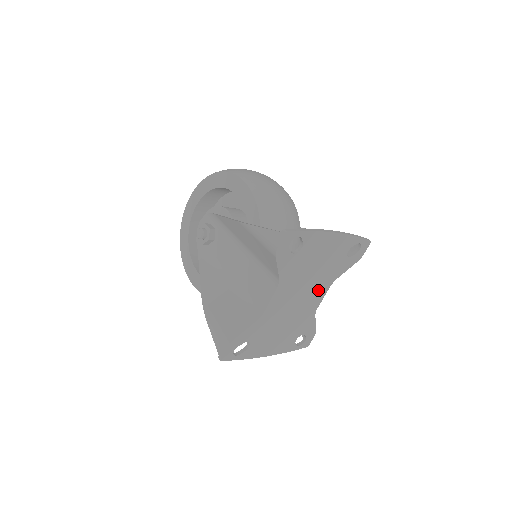
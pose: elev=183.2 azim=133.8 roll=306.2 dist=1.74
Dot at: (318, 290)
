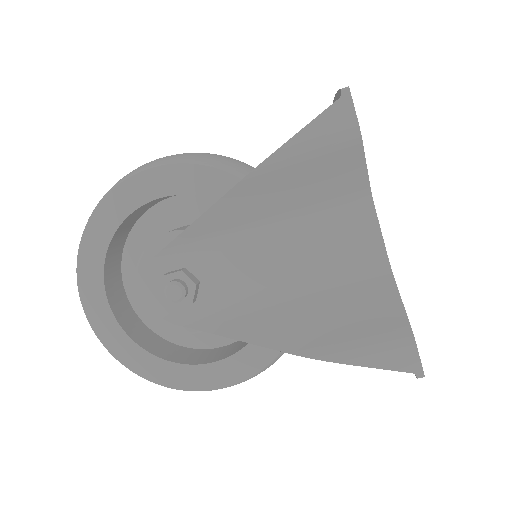
Dot at: occluded
